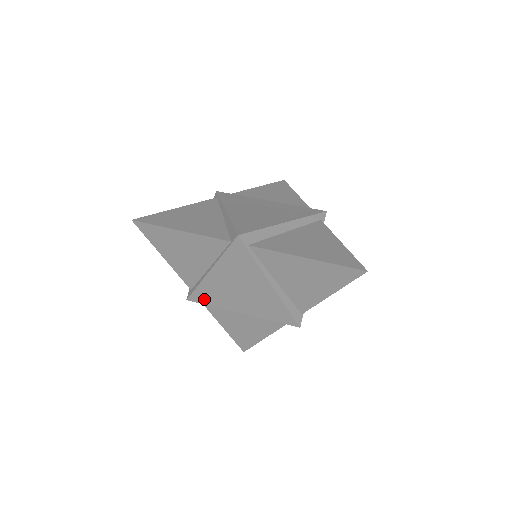
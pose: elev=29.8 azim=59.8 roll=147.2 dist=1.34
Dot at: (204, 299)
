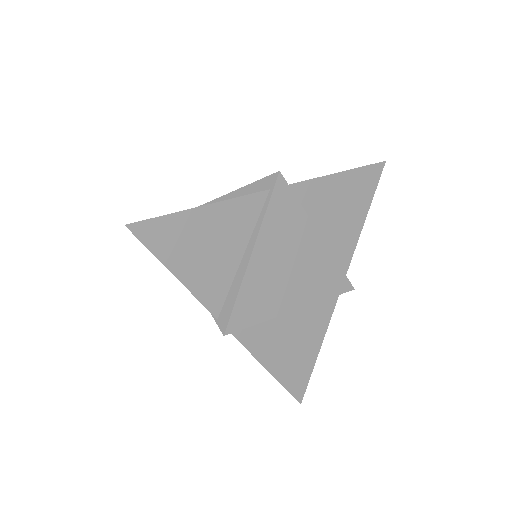
Dot at: occluded
